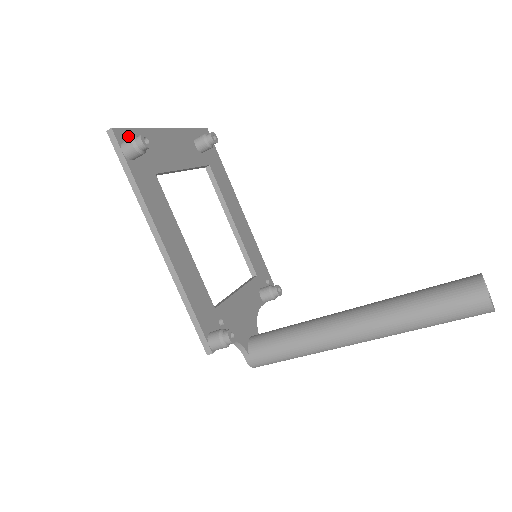
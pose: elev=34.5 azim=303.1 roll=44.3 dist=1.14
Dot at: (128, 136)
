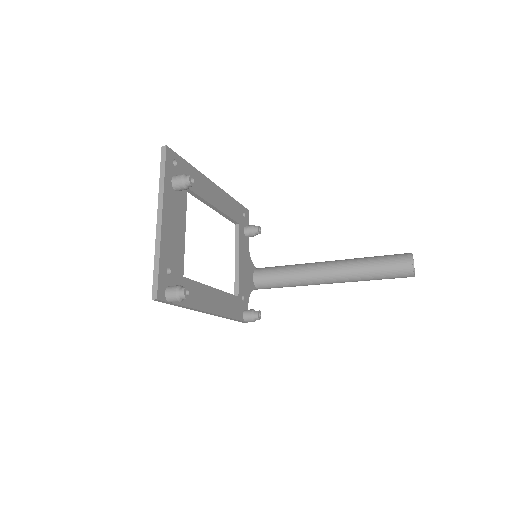
Dot at: (162, 284)
